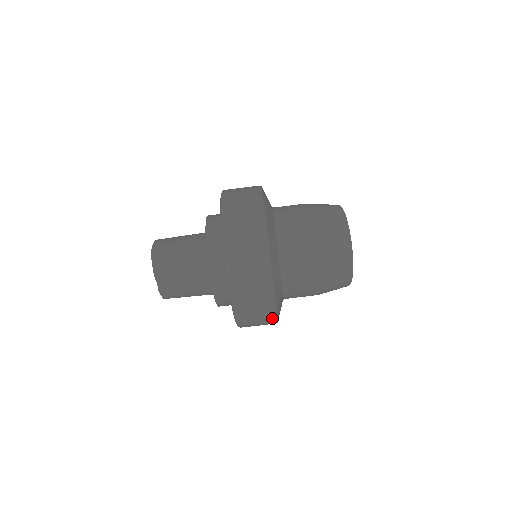
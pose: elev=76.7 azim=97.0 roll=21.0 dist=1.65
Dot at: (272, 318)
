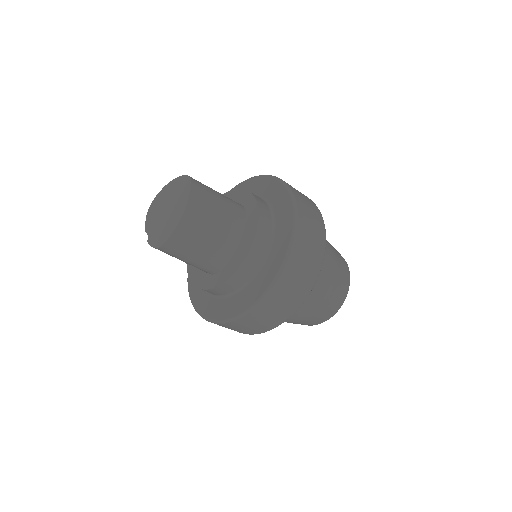
Dot at: occluded
